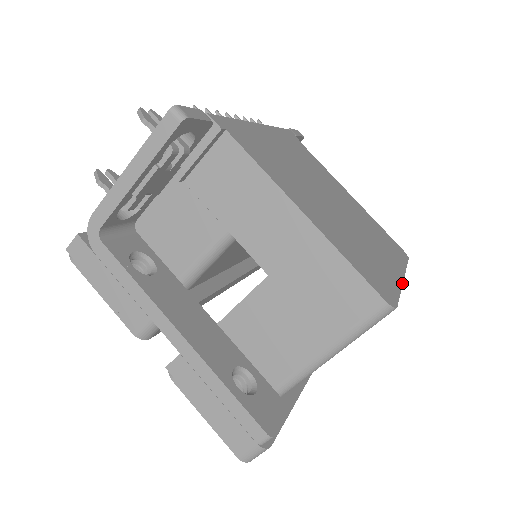
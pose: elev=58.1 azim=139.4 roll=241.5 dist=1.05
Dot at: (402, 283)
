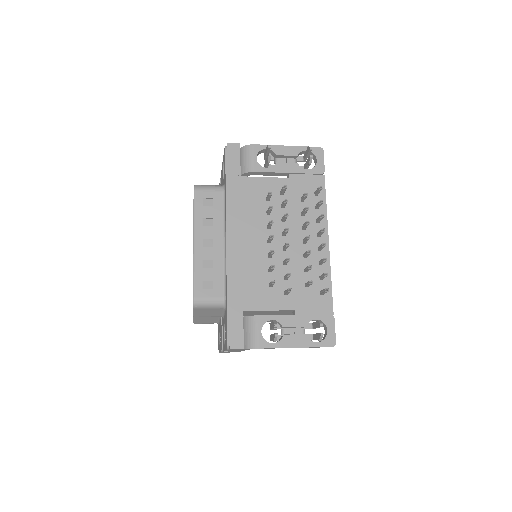
Dot at: occluded
